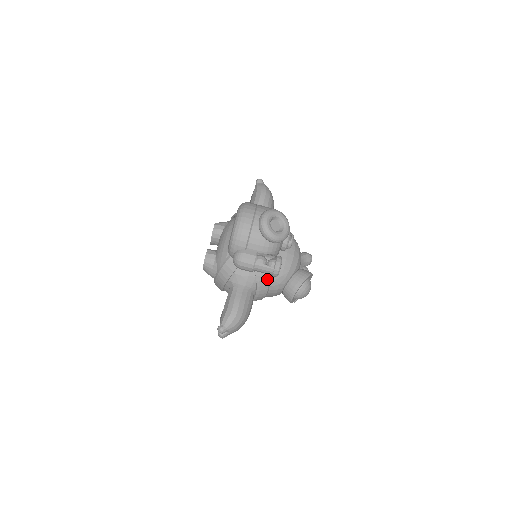
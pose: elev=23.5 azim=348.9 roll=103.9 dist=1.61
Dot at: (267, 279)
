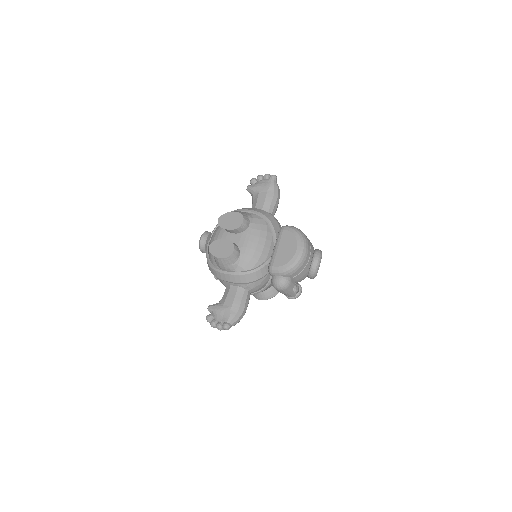
Dot at: occluded
